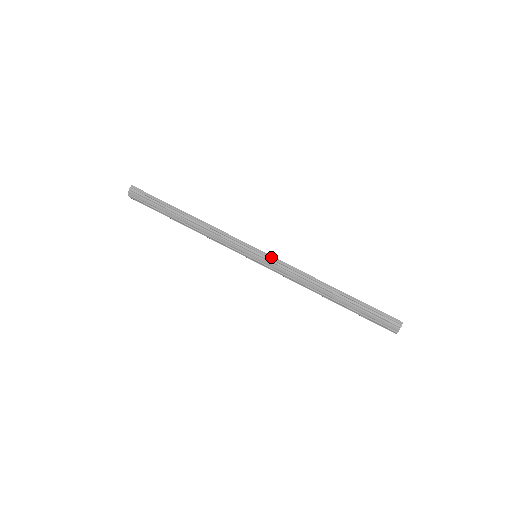
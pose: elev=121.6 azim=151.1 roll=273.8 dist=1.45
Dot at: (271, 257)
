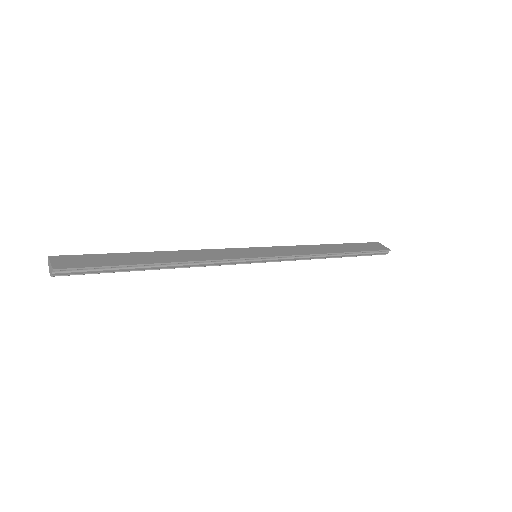
Dot at: (277, 257)
